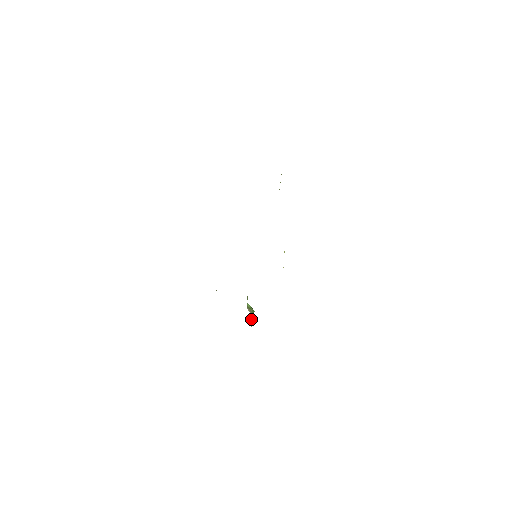
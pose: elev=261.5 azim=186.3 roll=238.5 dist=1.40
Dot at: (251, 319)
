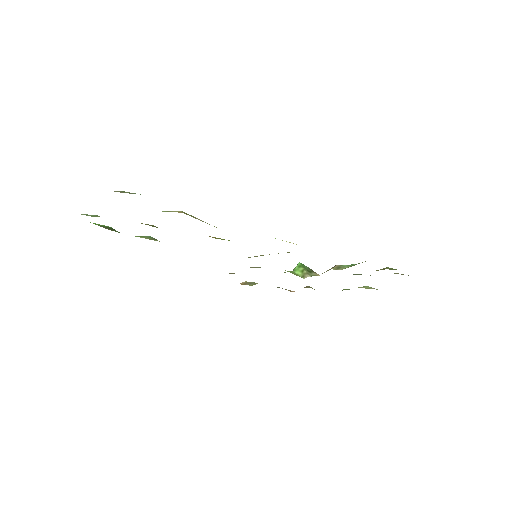
Dot at: (312, 274)
